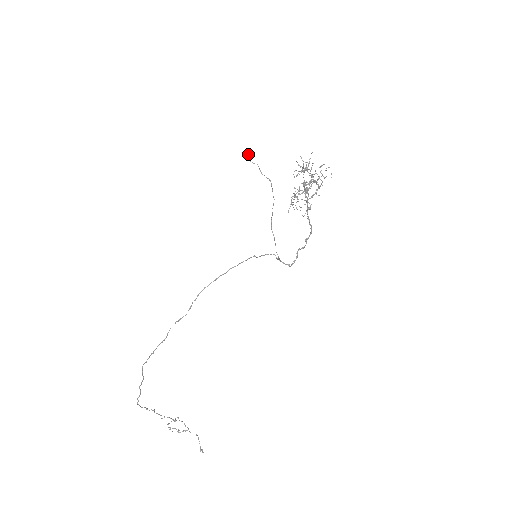
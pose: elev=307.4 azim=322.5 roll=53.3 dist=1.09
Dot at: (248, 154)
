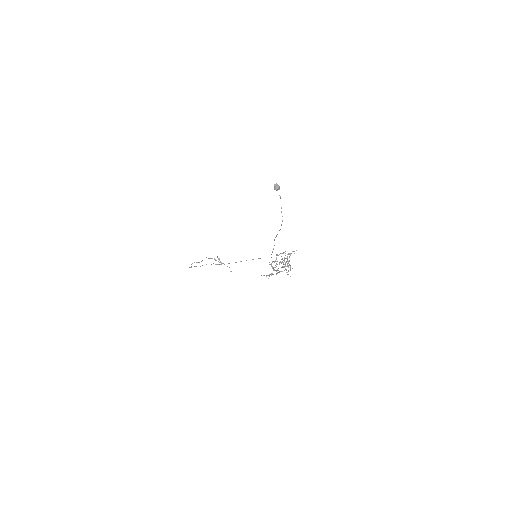
Dot at: (276, 190)
